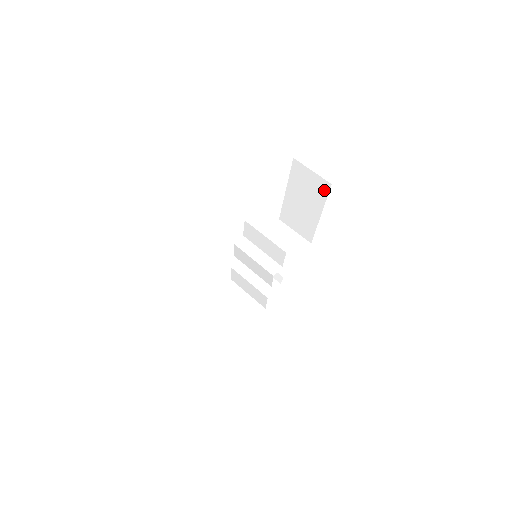
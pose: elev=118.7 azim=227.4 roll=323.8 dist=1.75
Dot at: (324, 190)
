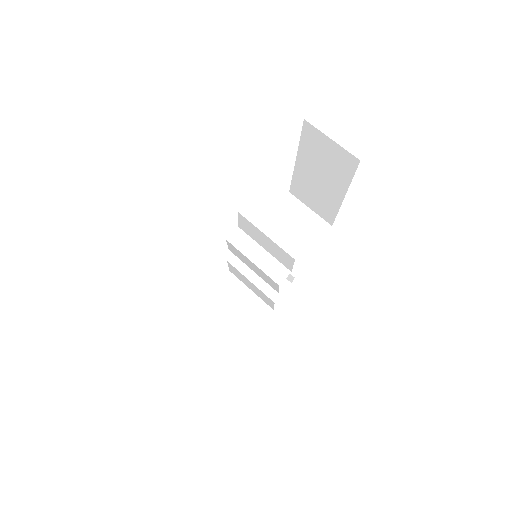
Dot at: (349, 166)
